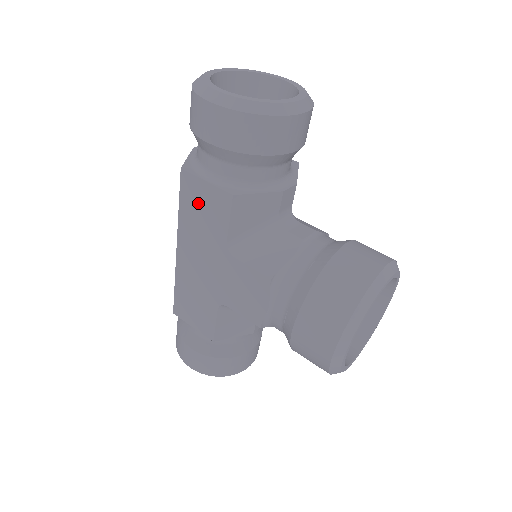
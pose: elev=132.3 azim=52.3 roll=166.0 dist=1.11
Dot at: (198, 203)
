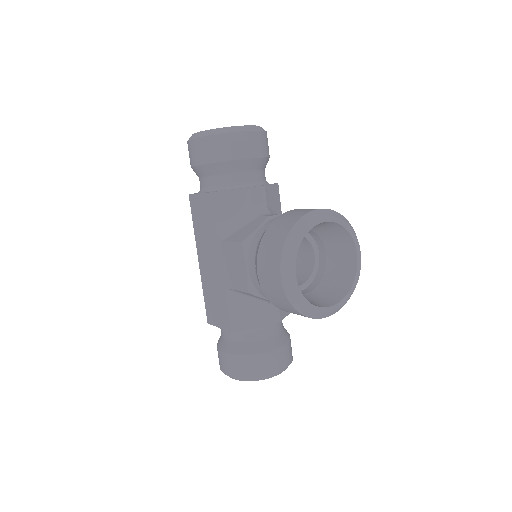
Dot at: (200, 213)
